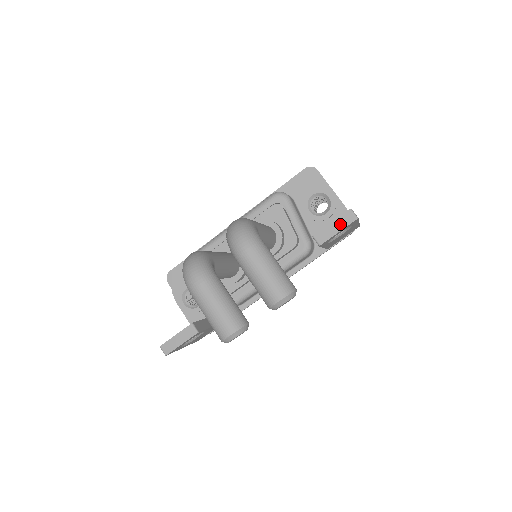
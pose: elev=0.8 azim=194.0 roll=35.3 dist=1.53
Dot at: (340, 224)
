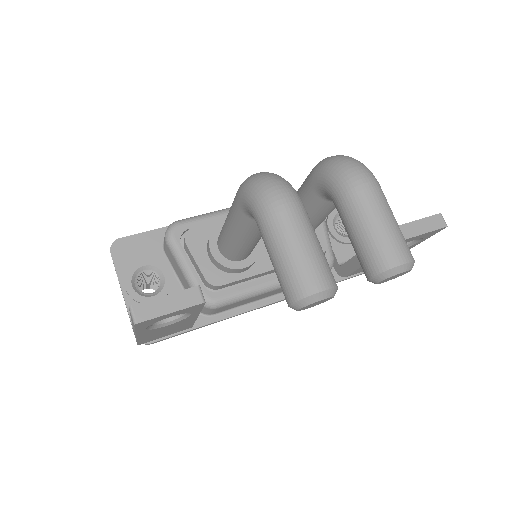
Dot at: (428, 225)
